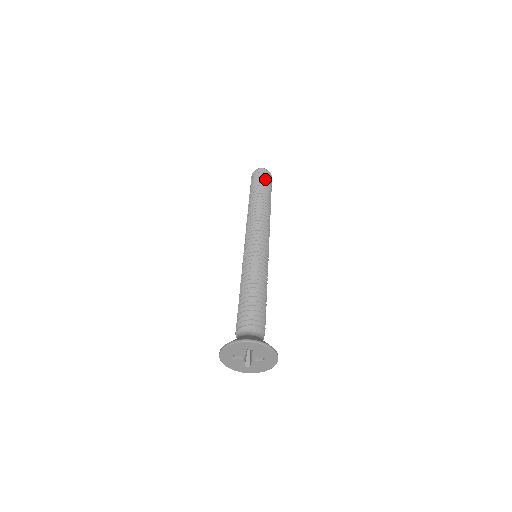
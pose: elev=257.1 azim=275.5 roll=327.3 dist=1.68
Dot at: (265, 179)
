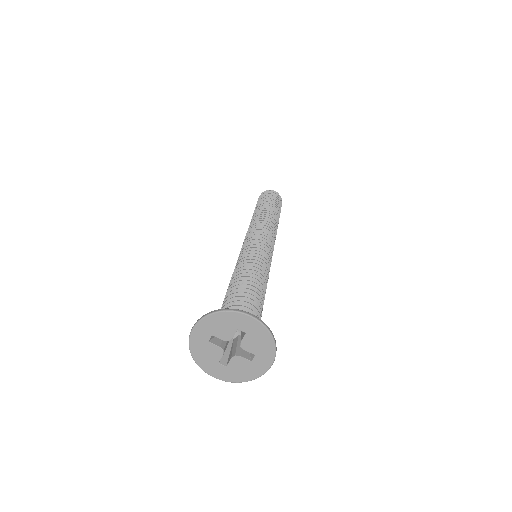
Dot at: (277, 199)
